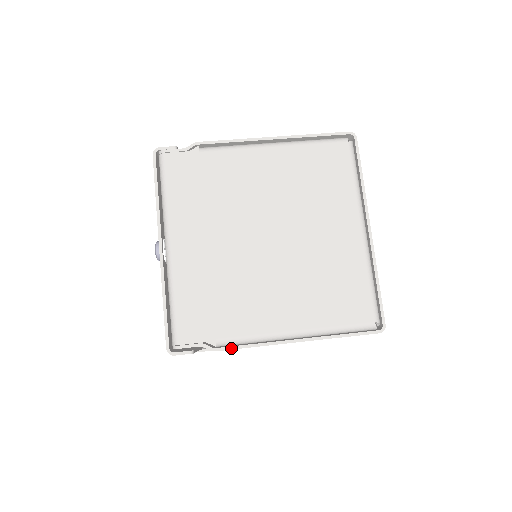
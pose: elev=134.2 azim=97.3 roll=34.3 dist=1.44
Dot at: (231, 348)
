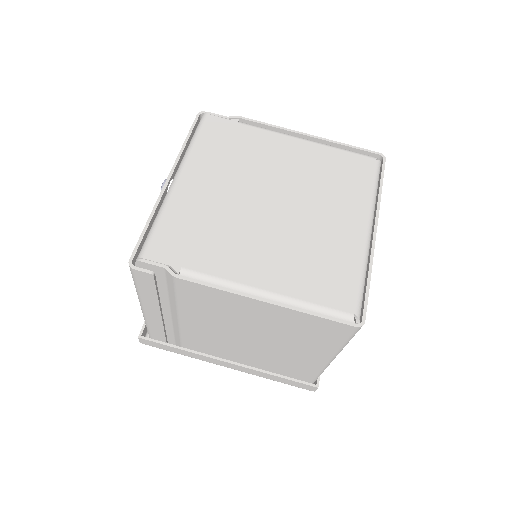
Dot at: (193, 281)
